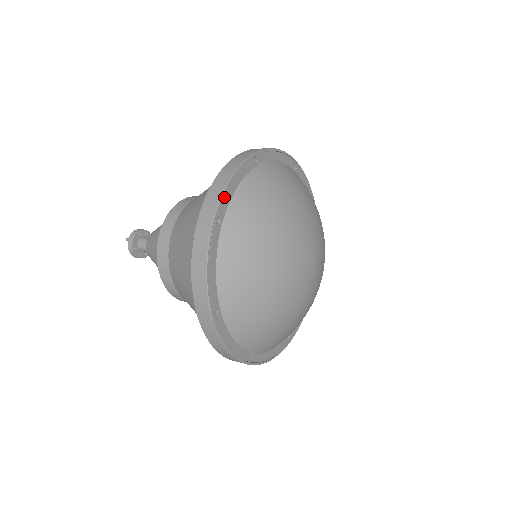
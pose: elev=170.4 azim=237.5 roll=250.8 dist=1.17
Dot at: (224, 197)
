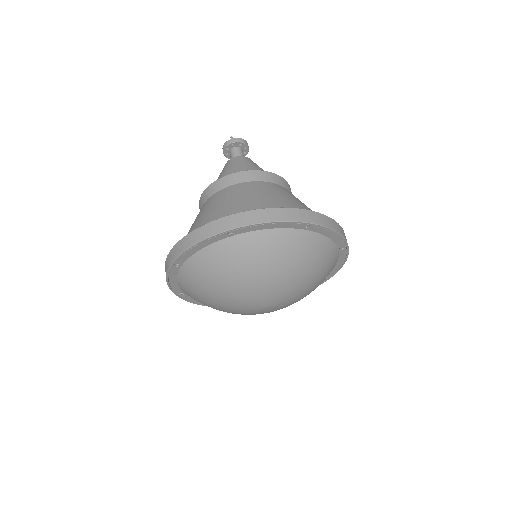
Dot at: (251, 227)
